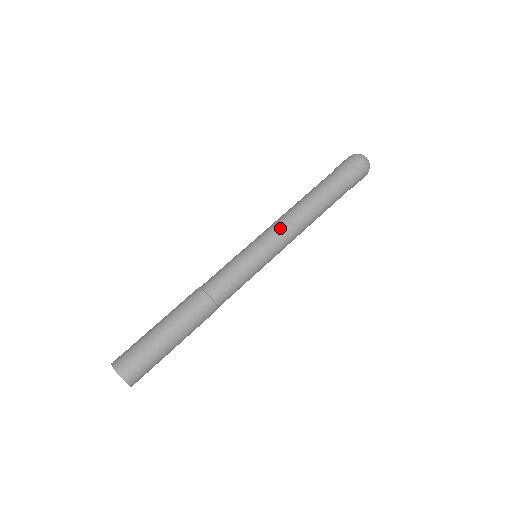
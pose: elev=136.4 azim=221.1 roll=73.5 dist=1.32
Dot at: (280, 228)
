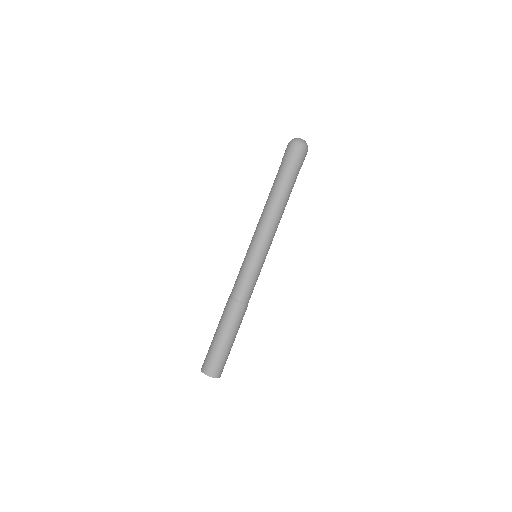
Dot at: (261, 230)
